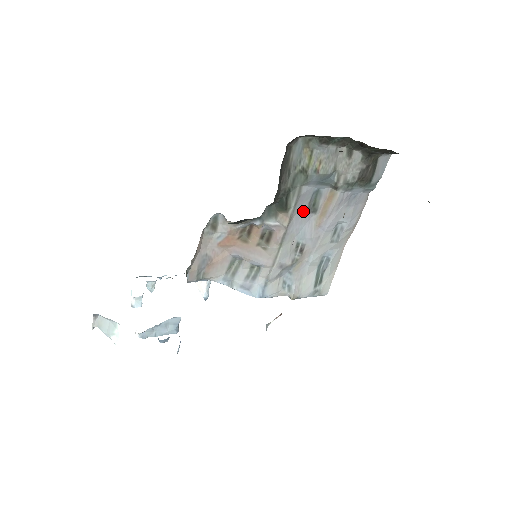
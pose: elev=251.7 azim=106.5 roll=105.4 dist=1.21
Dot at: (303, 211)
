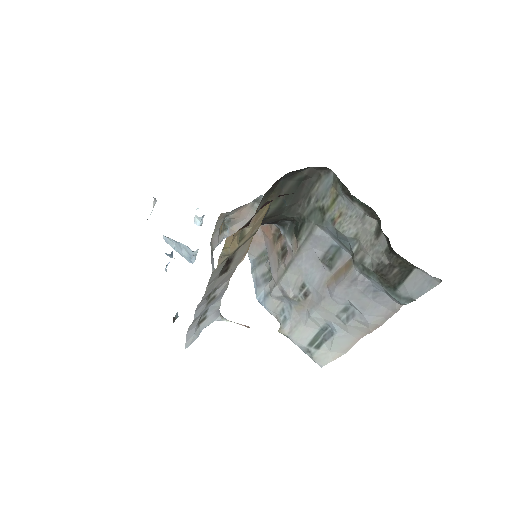
Dot at: (317, 255)
